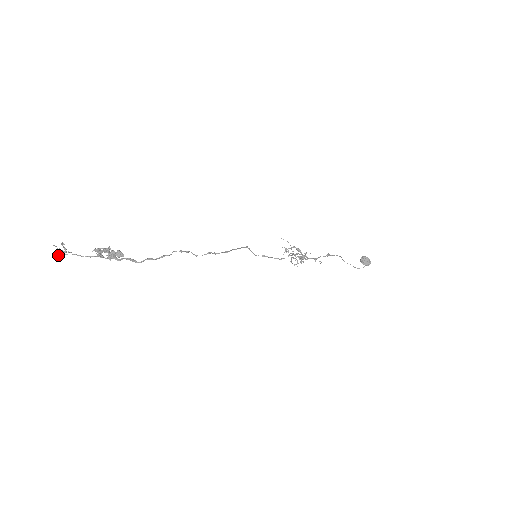
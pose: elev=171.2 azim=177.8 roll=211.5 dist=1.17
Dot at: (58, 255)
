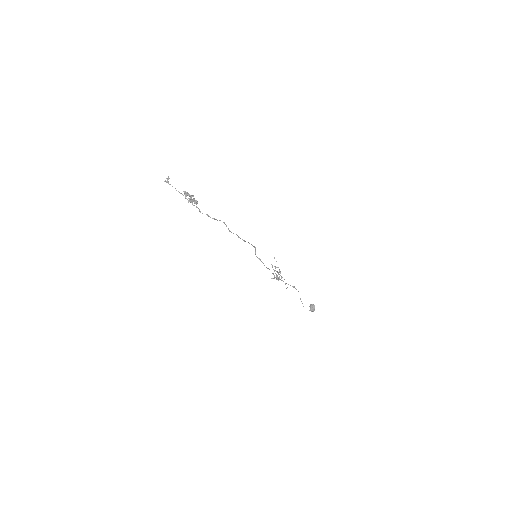
Dot at: (165, 181)
